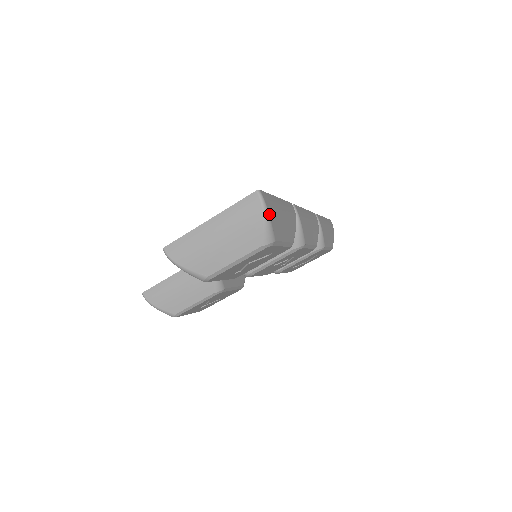
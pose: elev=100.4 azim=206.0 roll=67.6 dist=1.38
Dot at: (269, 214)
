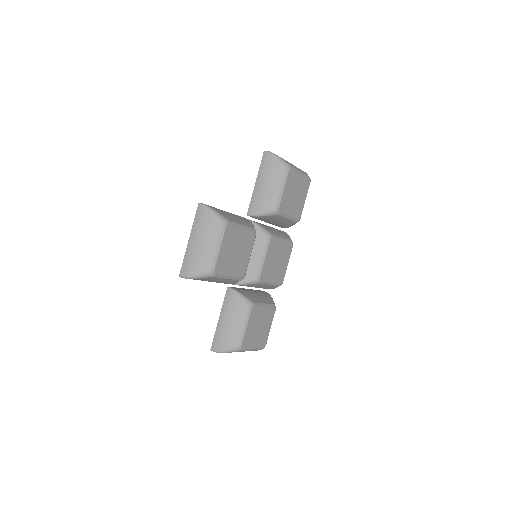
Dot at: occluded
